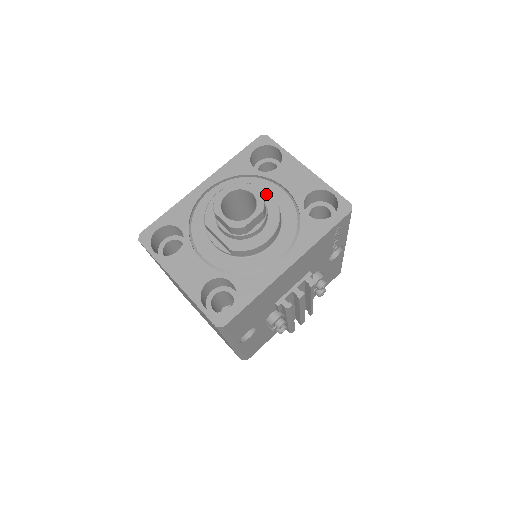
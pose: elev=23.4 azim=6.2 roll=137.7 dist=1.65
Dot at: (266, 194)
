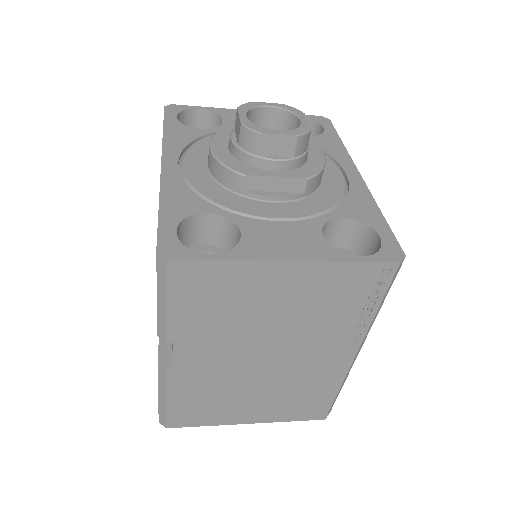
Dot at: occluded
